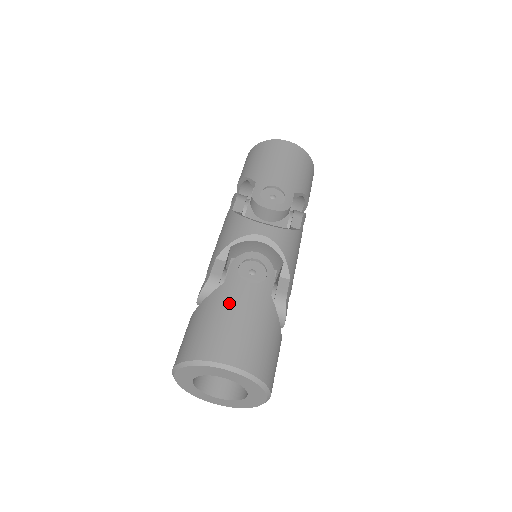
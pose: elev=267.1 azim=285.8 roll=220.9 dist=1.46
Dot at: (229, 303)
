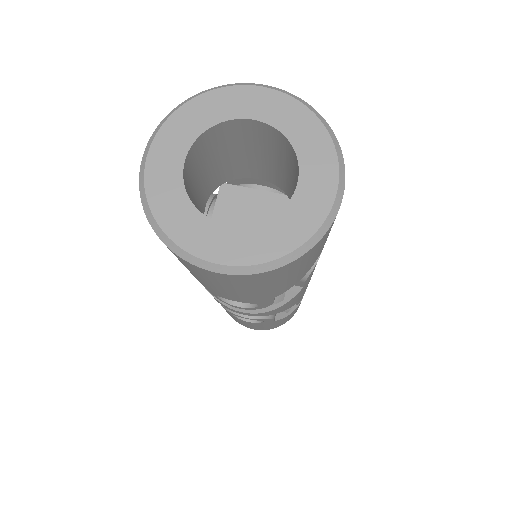
Dot at: occluded
